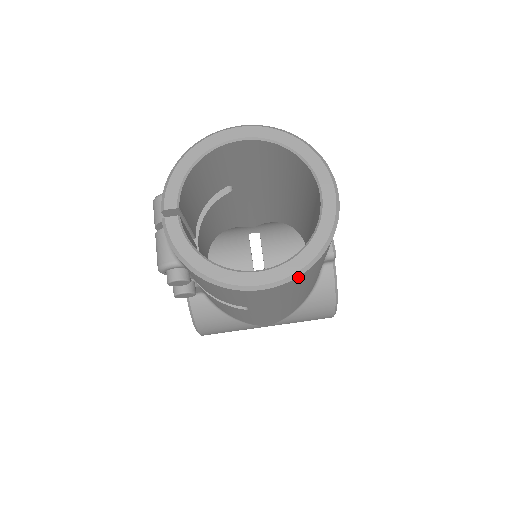
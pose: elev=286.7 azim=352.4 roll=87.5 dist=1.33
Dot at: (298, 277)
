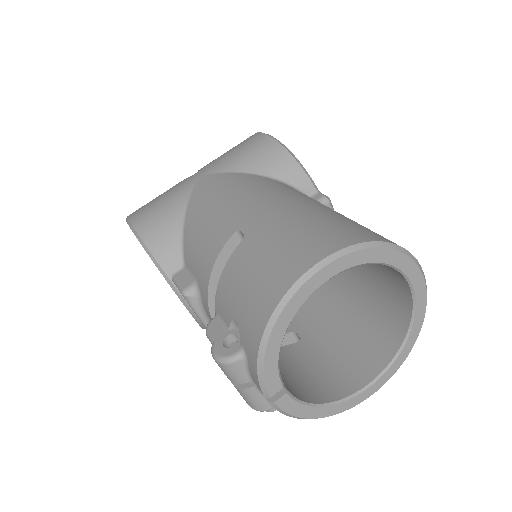
Dot at: occluded
